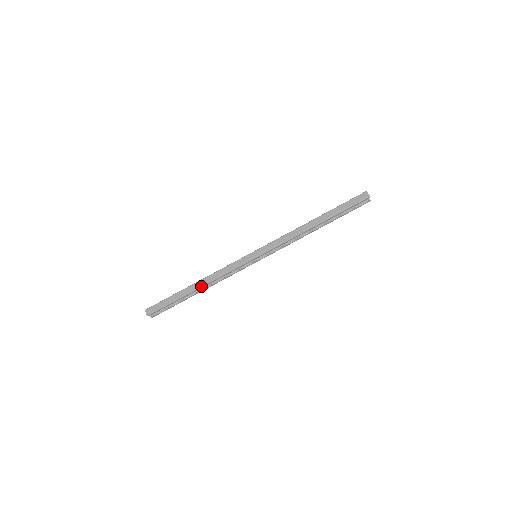
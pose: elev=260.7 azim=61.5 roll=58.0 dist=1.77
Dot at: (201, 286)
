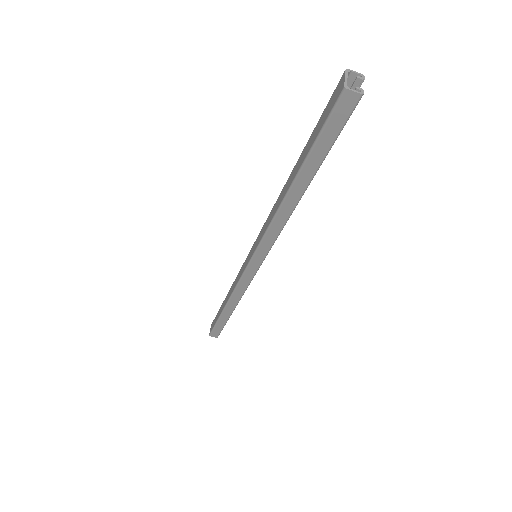
Dot at: (234, 308)
